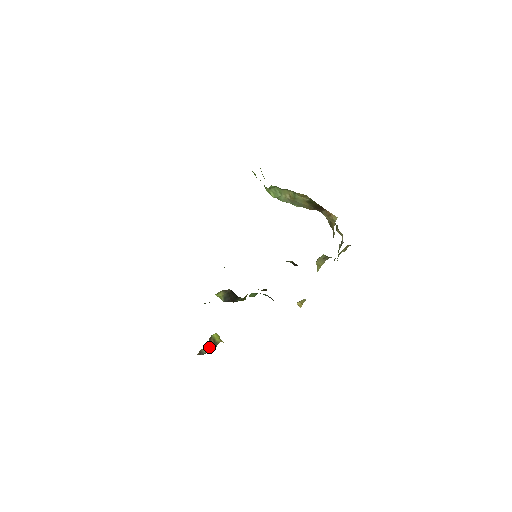
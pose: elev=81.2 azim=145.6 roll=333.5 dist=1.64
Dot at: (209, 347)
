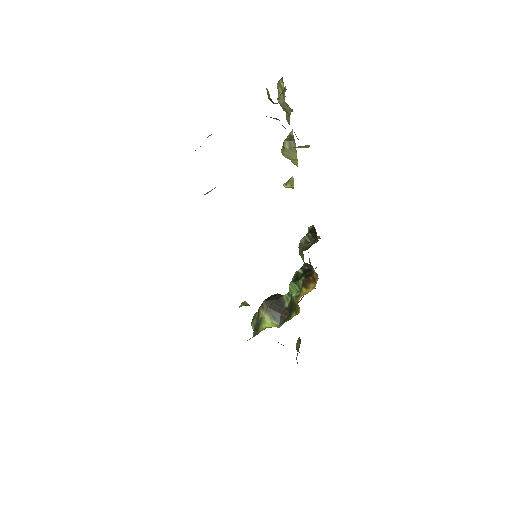
Dot at: (298, 349)
